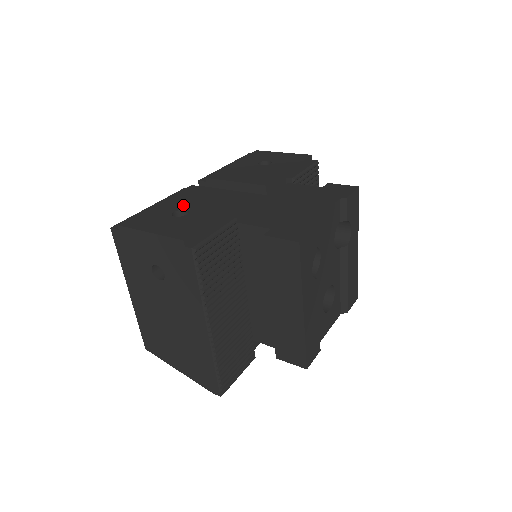
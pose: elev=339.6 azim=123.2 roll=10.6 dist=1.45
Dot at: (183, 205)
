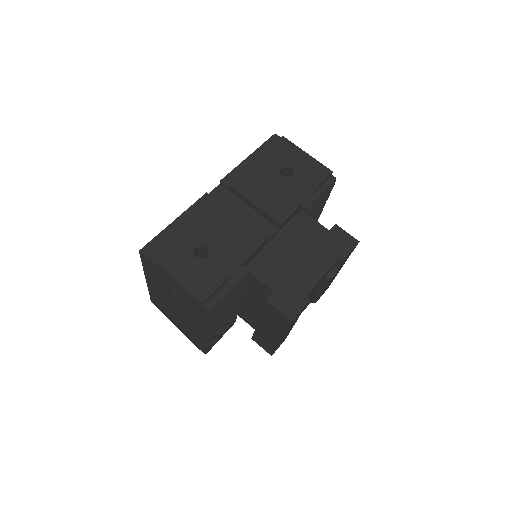
Dot at: (205, 237)
